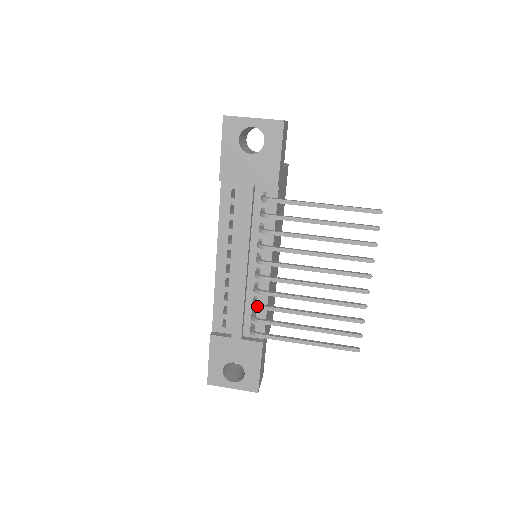
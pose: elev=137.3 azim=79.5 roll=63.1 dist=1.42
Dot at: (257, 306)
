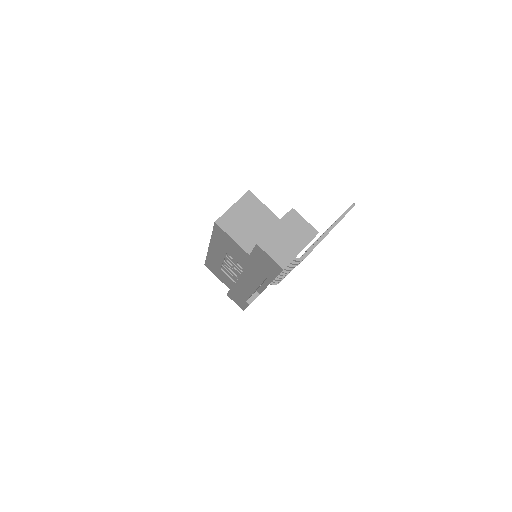
Dot at: occluded
